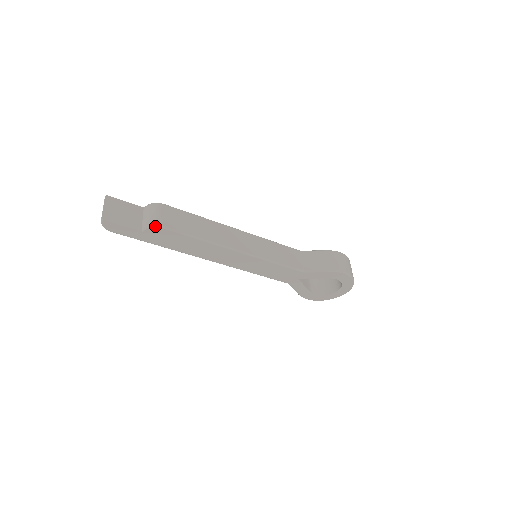
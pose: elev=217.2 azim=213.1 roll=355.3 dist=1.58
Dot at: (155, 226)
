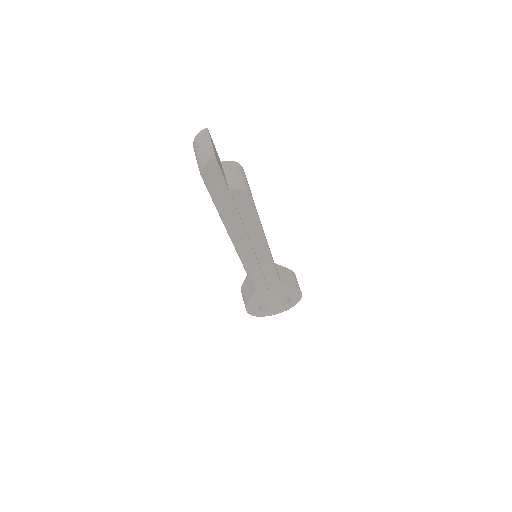
Dot at: (247, 190)
